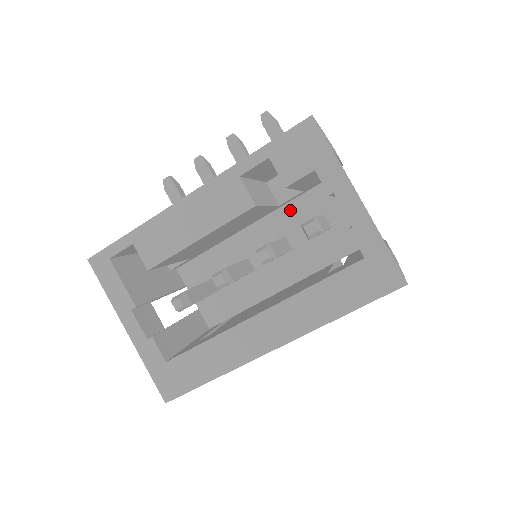
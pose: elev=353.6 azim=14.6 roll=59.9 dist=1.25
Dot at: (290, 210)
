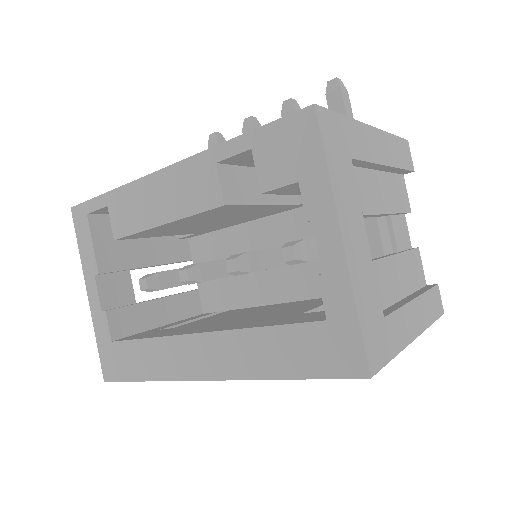
Dot at: occluded
